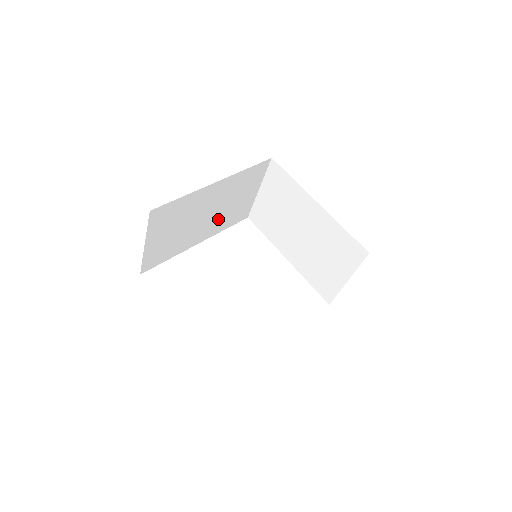
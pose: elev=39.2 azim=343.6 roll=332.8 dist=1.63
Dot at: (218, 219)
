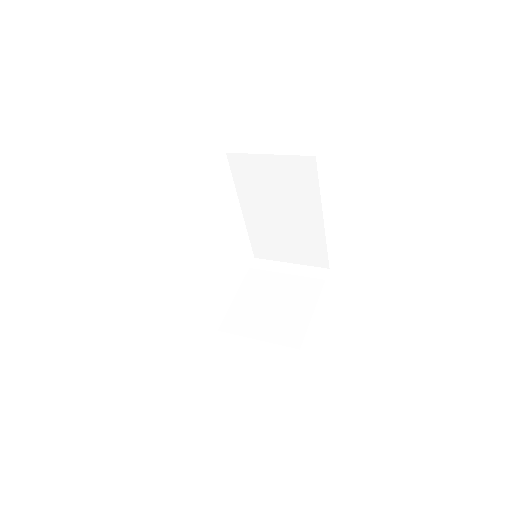
Dot at: occluded
